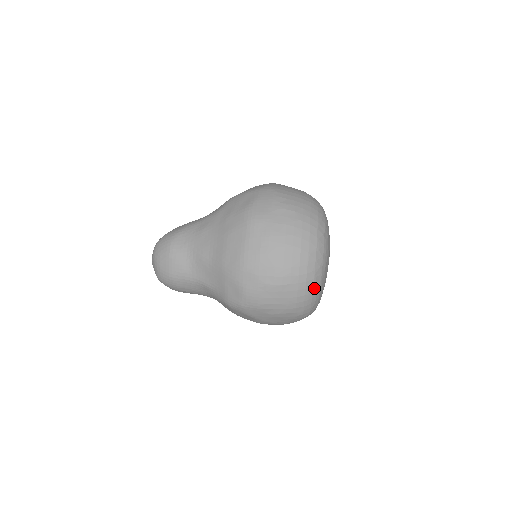
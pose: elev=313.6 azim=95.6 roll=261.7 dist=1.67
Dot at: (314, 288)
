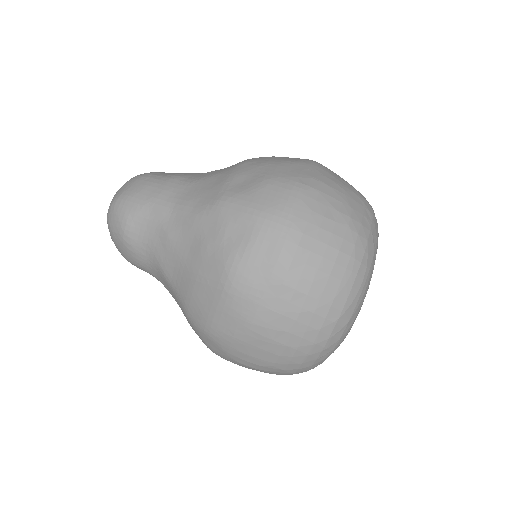
Dot at: (308, 370)
